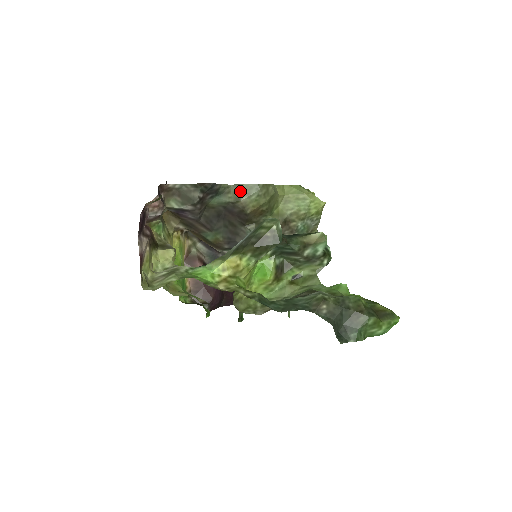
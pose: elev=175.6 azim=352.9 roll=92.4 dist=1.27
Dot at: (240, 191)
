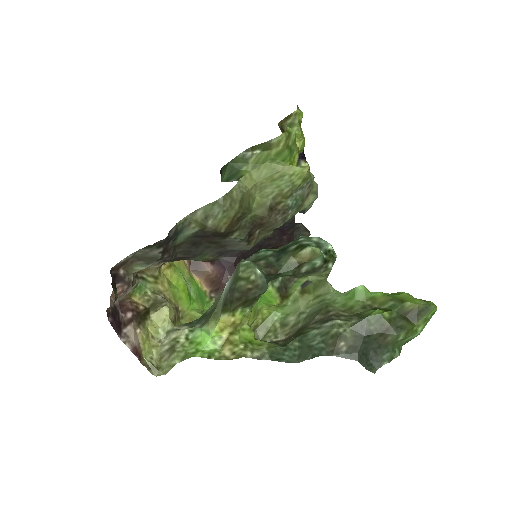
Dot at: (201, 216)
